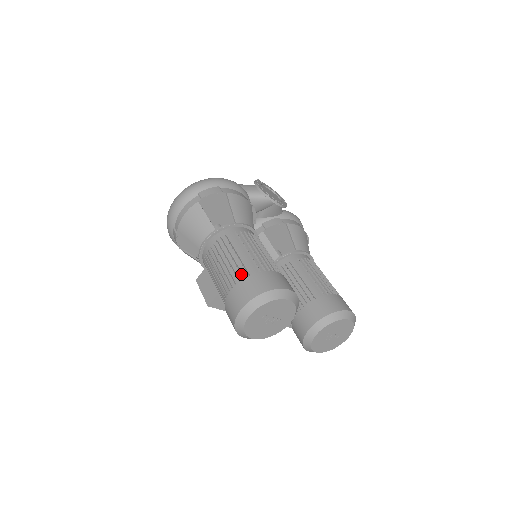
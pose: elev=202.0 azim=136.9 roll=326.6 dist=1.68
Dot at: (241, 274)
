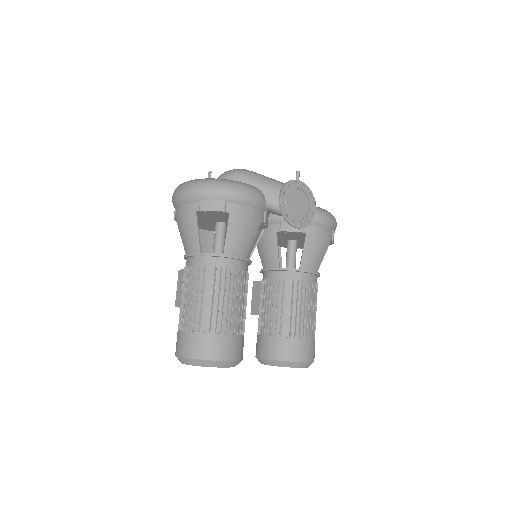
Dot at: (193, 325)
